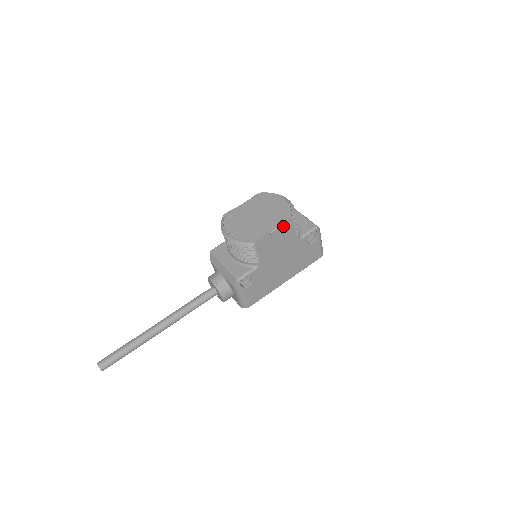
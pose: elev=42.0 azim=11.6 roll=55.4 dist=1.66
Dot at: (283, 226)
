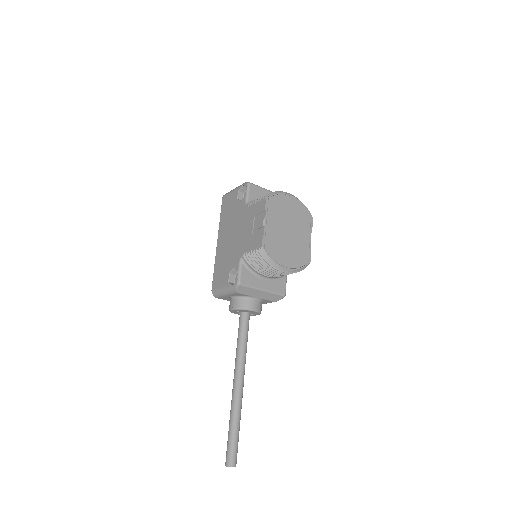
Dot at: (310, 228)
